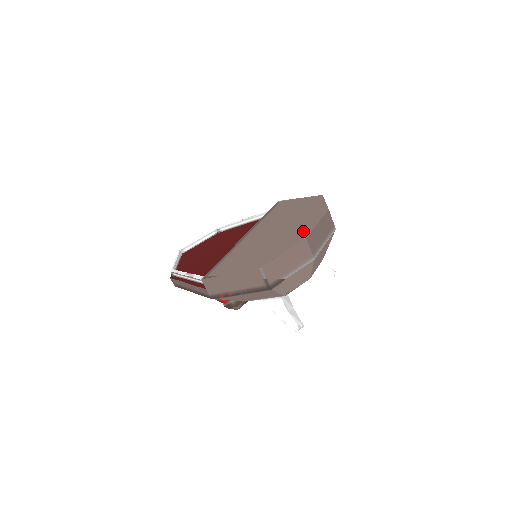
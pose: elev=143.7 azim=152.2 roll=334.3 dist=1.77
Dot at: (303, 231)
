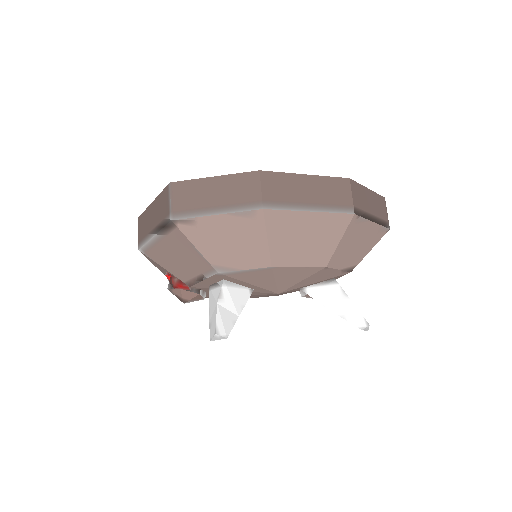
Dot at: occluded
